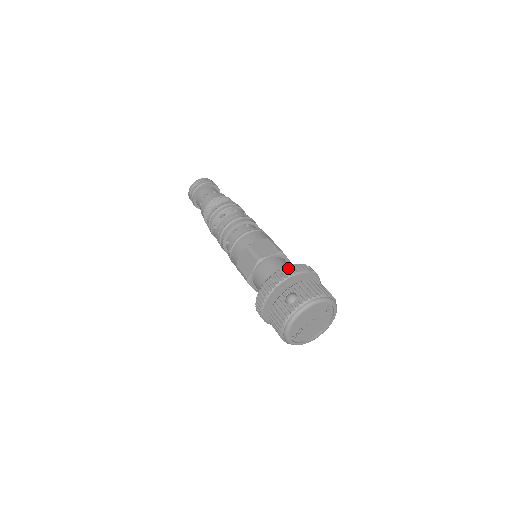
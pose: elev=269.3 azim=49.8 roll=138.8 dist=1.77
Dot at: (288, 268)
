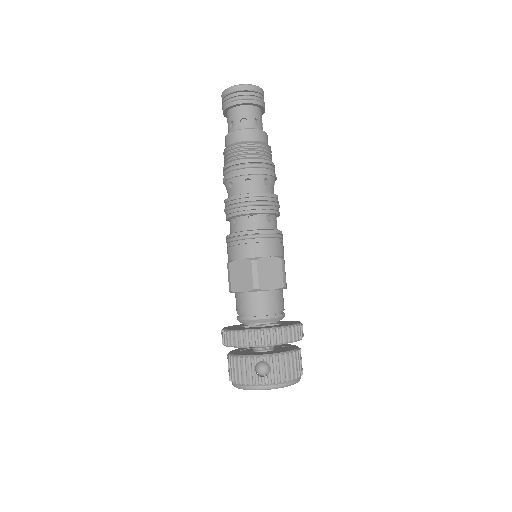
Dot at: (280, 332)
